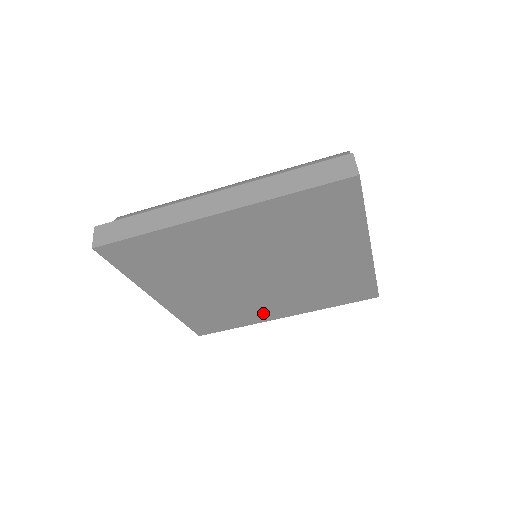
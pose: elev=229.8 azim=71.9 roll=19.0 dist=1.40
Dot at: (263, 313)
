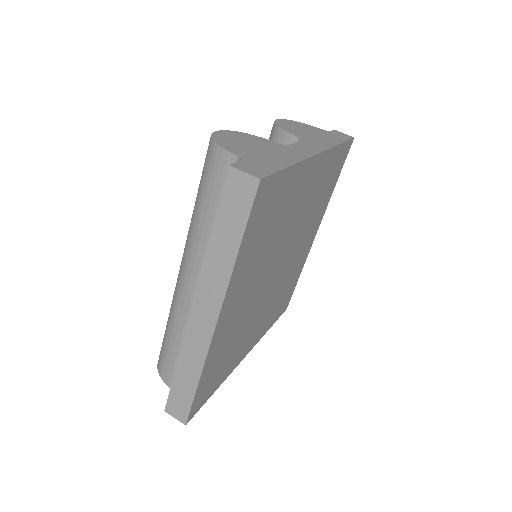
Dot at: (303, 255)
